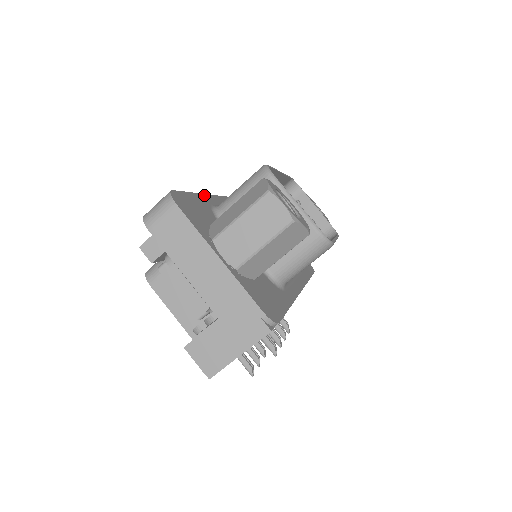
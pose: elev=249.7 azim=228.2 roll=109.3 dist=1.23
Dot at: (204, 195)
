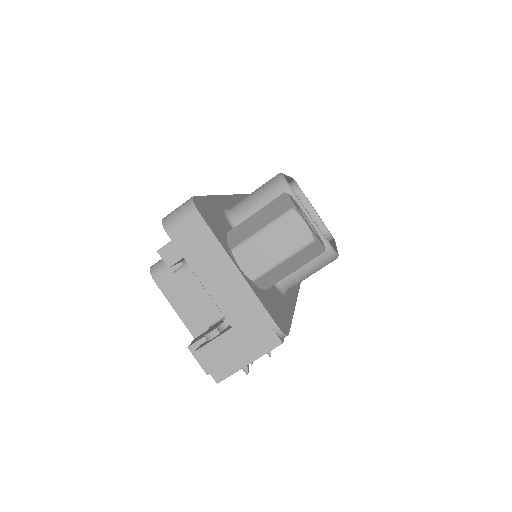
Dot at: (216, 197)
